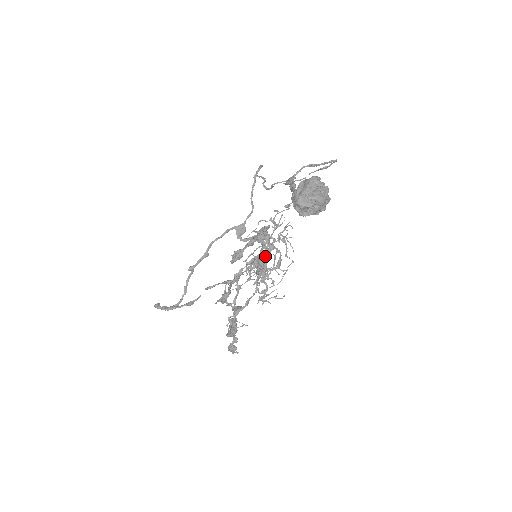
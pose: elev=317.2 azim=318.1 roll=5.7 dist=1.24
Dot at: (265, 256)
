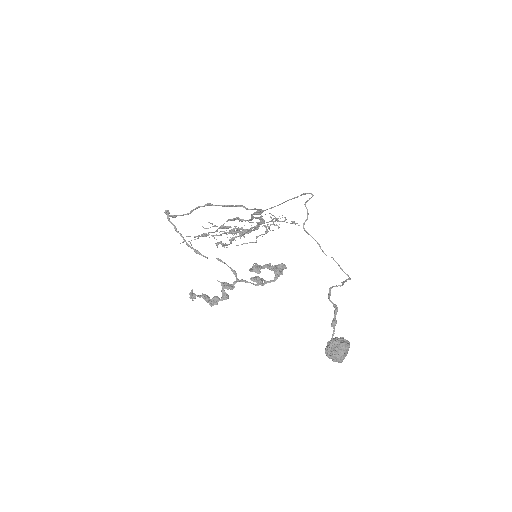
Dot at: occluded
